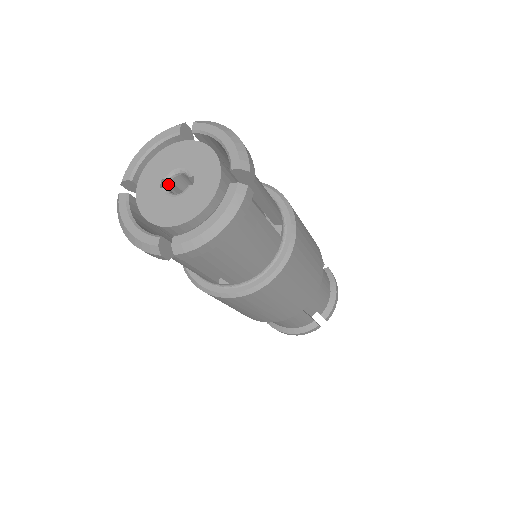
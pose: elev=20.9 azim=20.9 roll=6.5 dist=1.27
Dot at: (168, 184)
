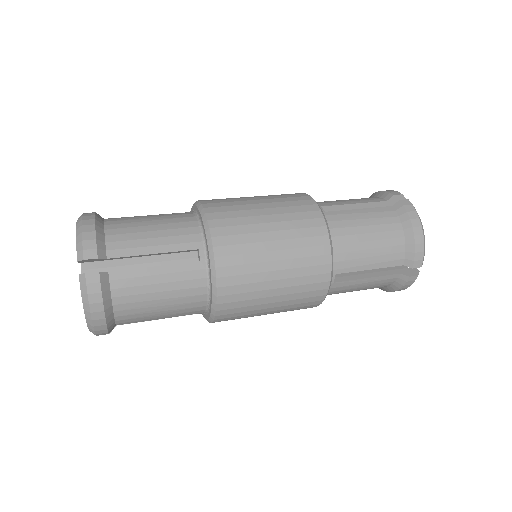
Dot at: occluded
